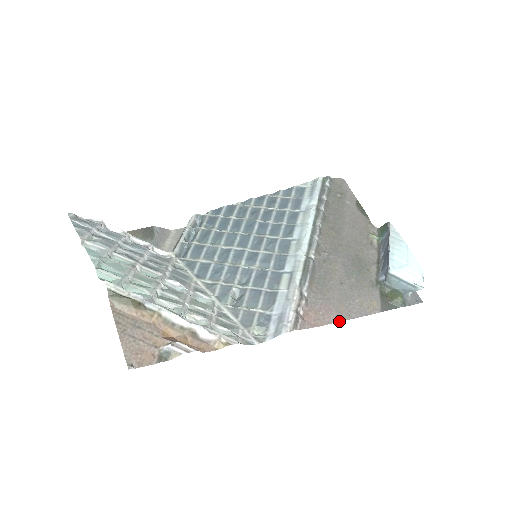
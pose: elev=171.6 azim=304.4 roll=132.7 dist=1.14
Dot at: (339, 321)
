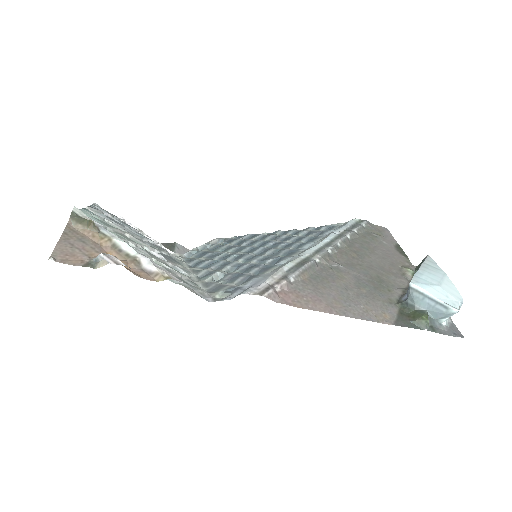
Dot at: (327, 312)
